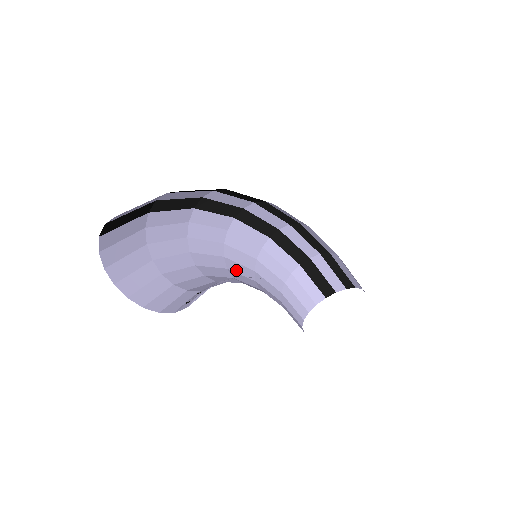
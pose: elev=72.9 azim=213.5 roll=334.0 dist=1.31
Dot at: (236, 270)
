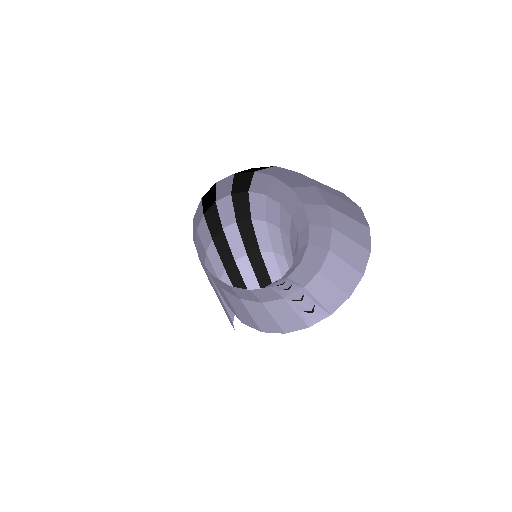
Dot at: occluded
